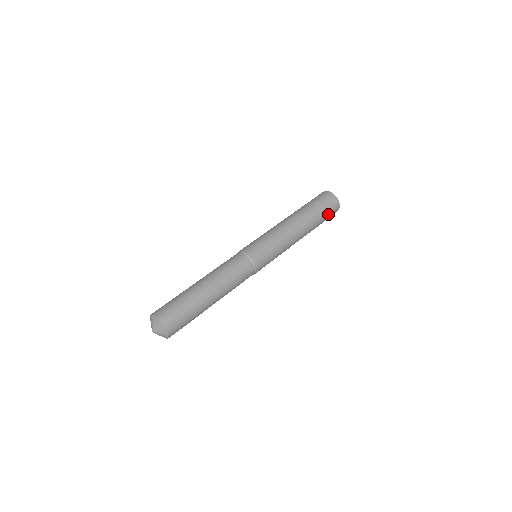
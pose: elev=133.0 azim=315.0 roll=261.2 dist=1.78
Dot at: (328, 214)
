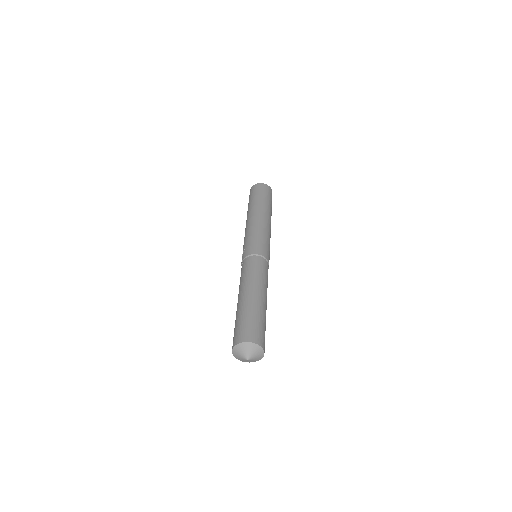
Dot at: occluded
